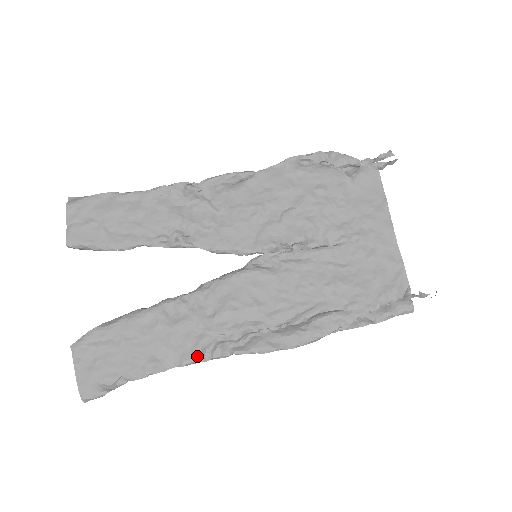
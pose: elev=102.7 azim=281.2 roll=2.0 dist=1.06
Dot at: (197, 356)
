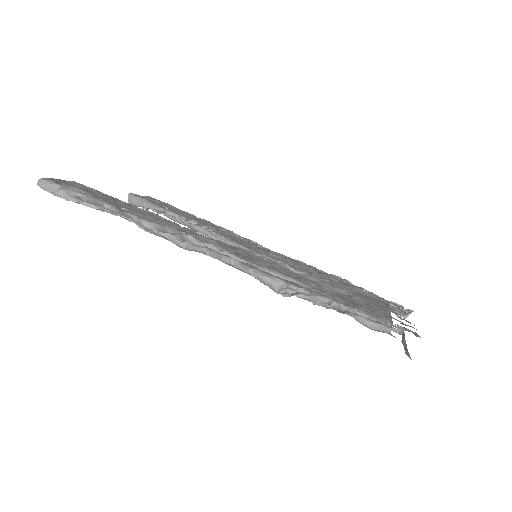
Dot at: (158, 224)
